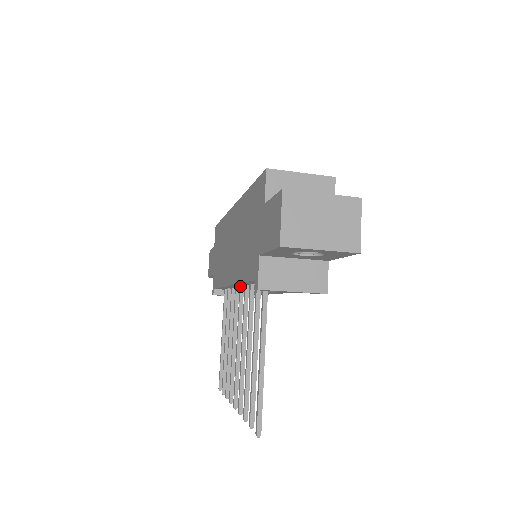
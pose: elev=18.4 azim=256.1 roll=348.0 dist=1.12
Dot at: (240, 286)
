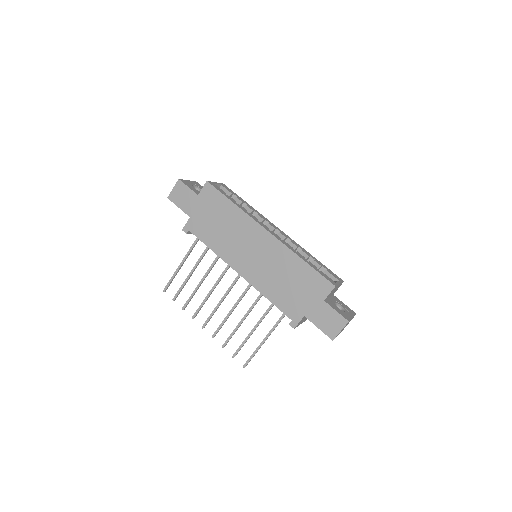
Dot at: occluded
